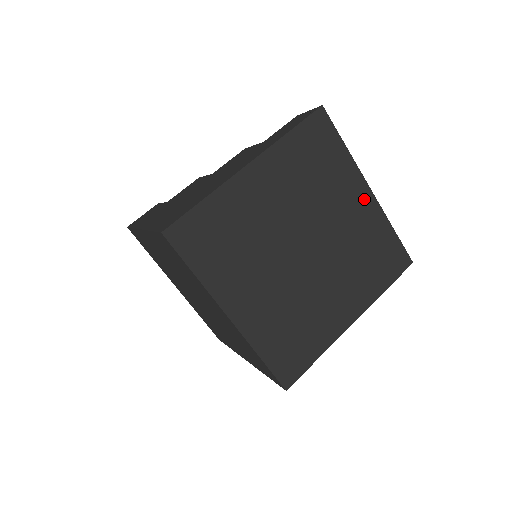
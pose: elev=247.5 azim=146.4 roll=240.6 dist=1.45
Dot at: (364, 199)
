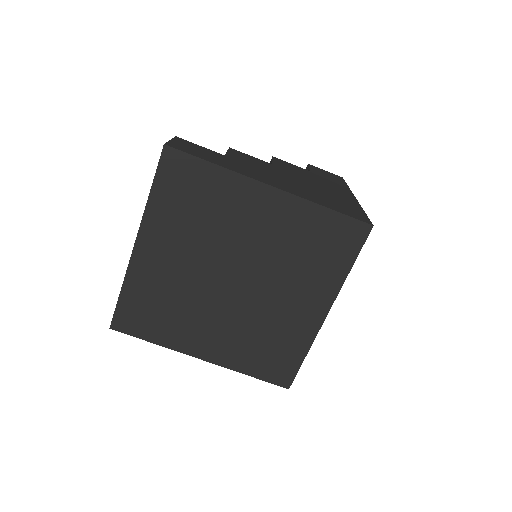
Dot at: occluded
